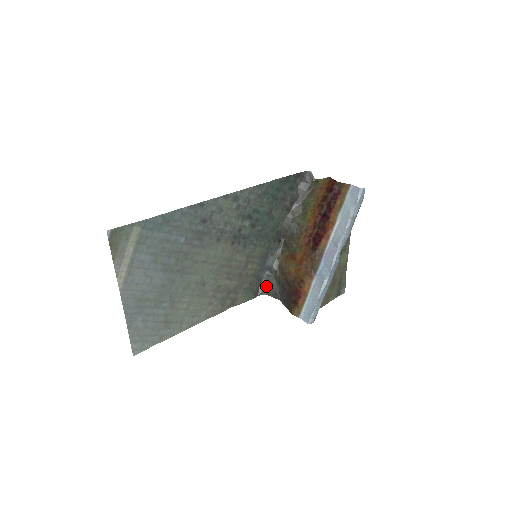
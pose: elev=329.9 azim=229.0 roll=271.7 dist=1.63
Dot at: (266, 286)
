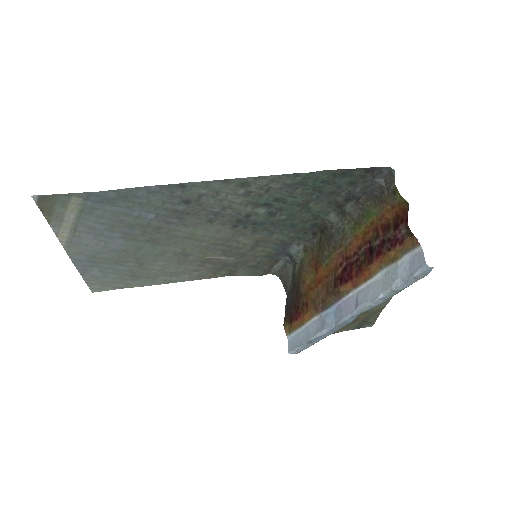
Dot at: (281, 269)
